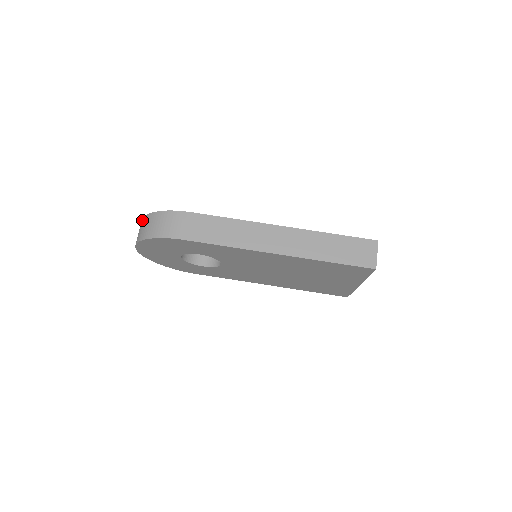
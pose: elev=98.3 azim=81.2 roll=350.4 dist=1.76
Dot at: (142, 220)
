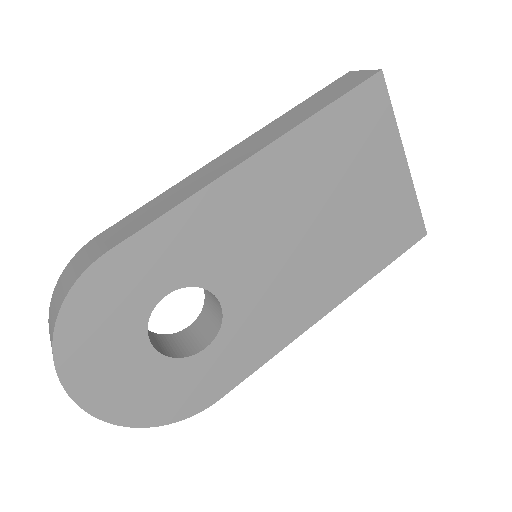
Dot at: occluded
